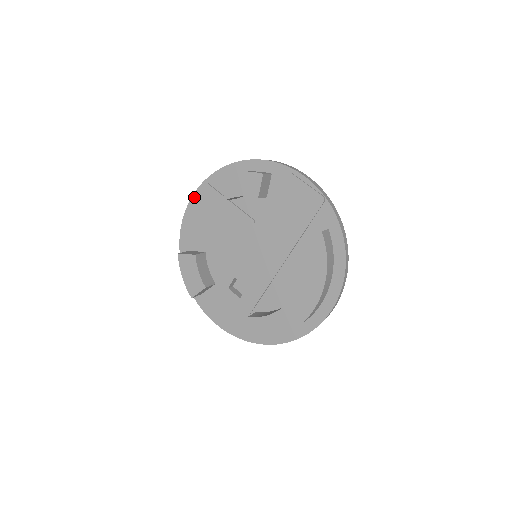
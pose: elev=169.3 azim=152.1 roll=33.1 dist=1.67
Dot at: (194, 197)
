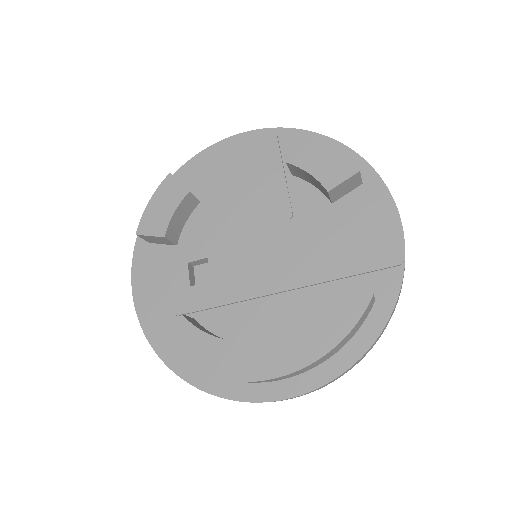
Dot at: (246, 134)
